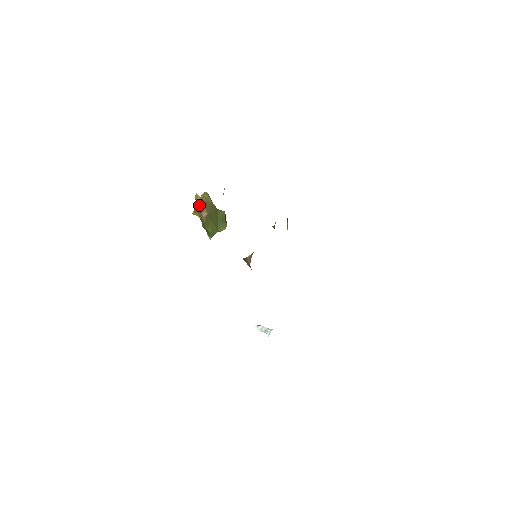
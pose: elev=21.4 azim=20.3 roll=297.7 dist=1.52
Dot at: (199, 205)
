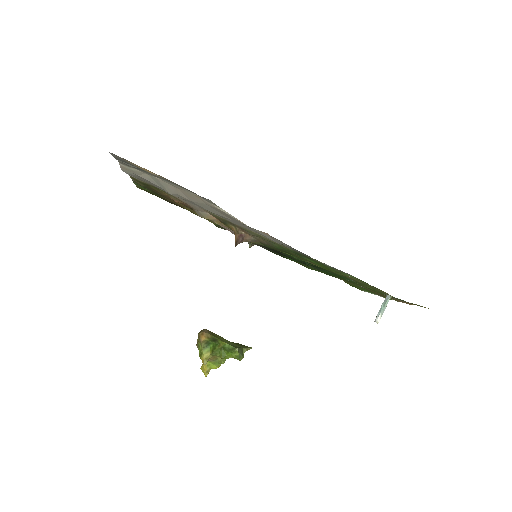
Dot at: (197, 343)
